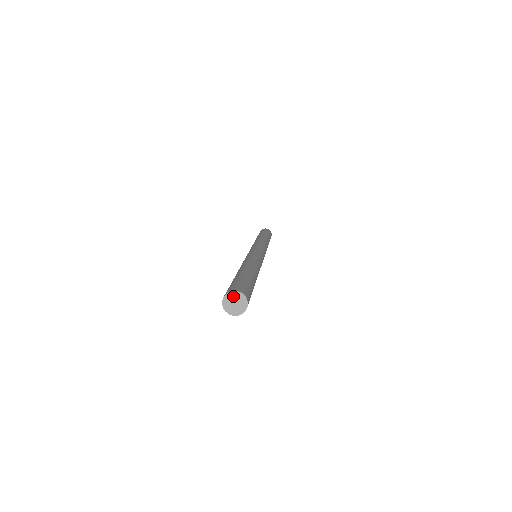
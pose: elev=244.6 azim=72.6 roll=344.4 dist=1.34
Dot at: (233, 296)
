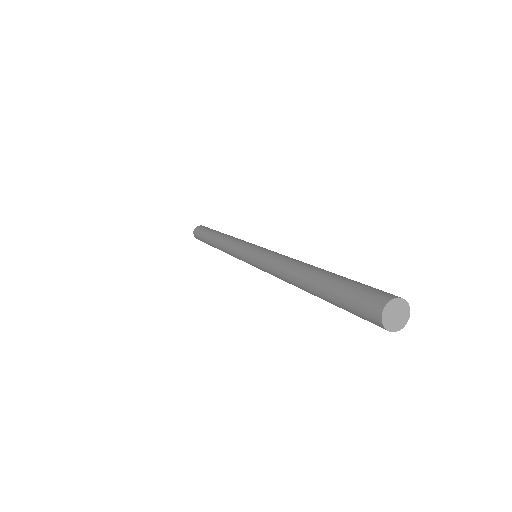
Dot at: (393, 306)
